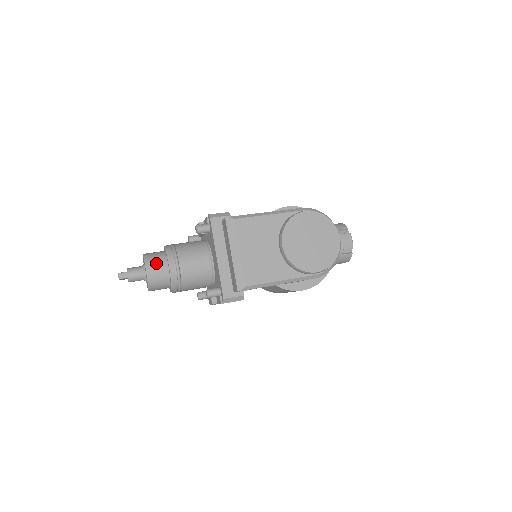
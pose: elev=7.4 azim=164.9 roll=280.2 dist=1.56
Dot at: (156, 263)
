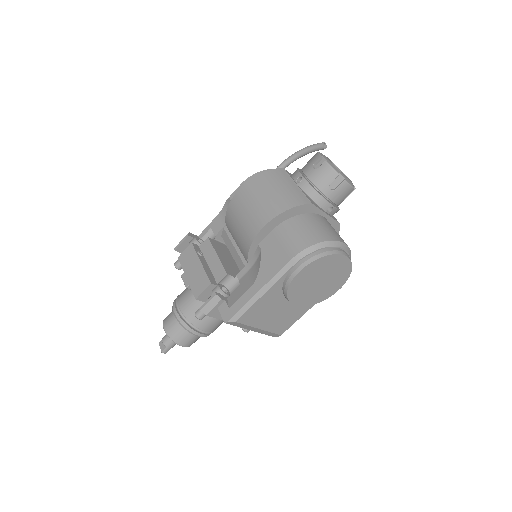
Dot at: (185, 339)
